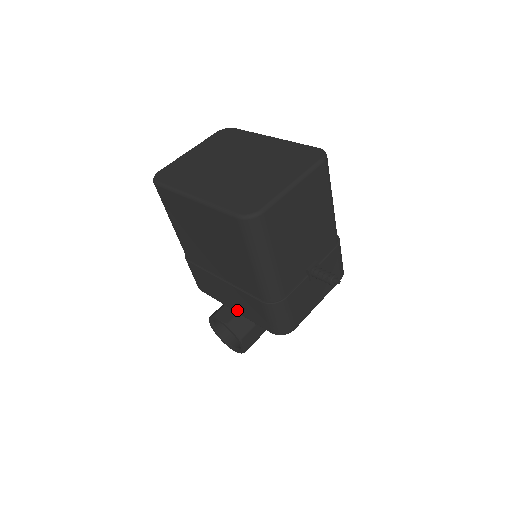
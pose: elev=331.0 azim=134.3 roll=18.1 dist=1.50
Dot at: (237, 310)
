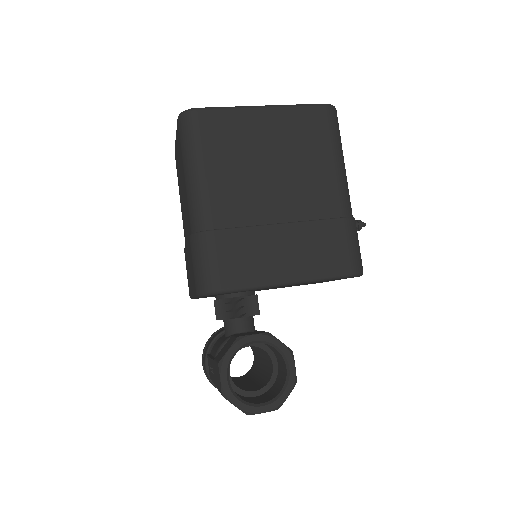
Dot at: (296, 274)
